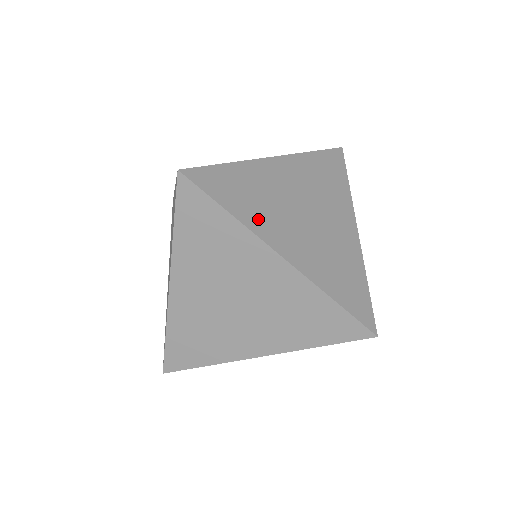
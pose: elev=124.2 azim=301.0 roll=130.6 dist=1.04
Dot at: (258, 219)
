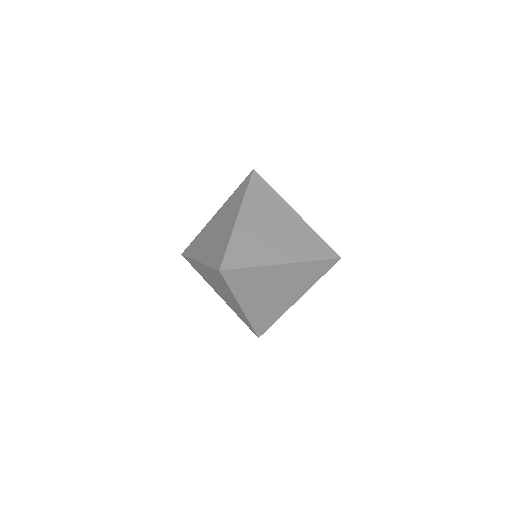
Dot at: (244, 293)
